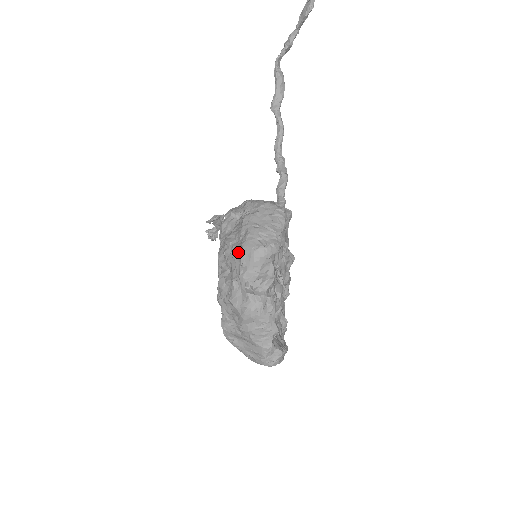
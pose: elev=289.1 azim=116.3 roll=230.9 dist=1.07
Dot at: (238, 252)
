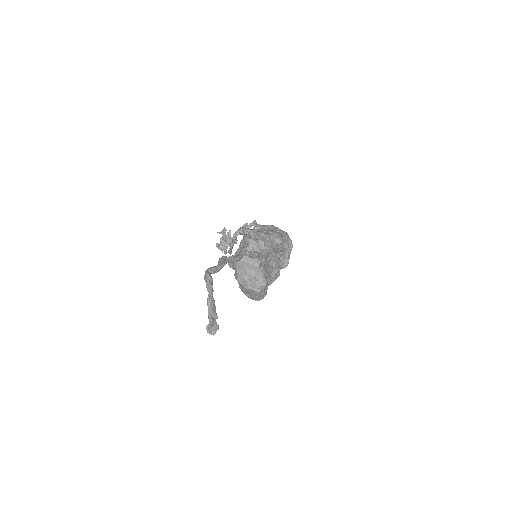
Dot at: occluded
